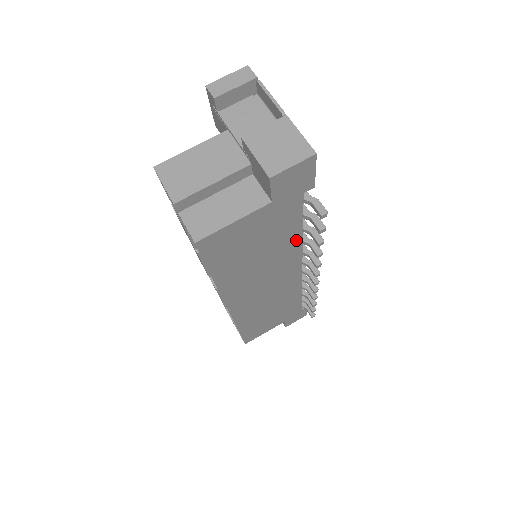
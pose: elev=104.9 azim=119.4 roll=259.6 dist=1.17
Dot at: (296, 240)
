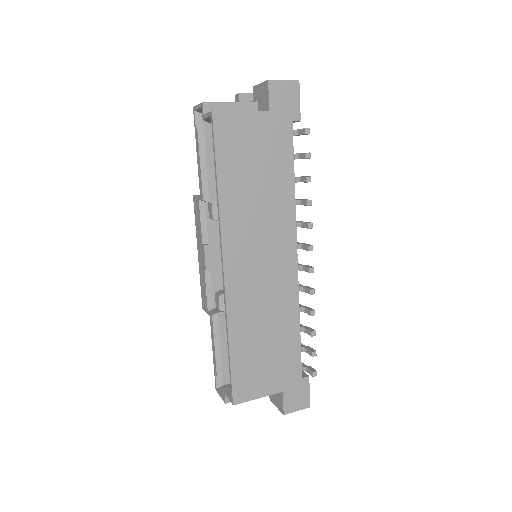
Dot at: (289, 191)
